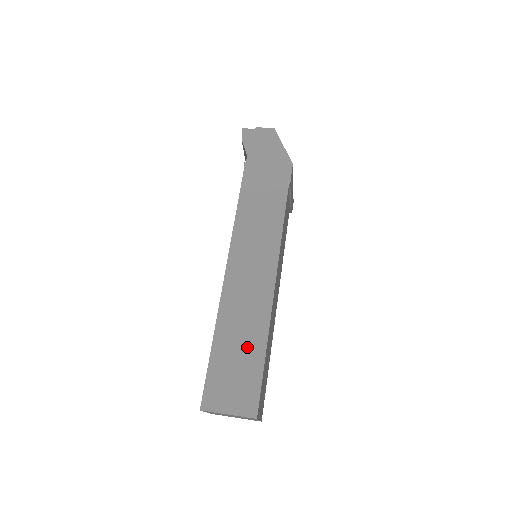
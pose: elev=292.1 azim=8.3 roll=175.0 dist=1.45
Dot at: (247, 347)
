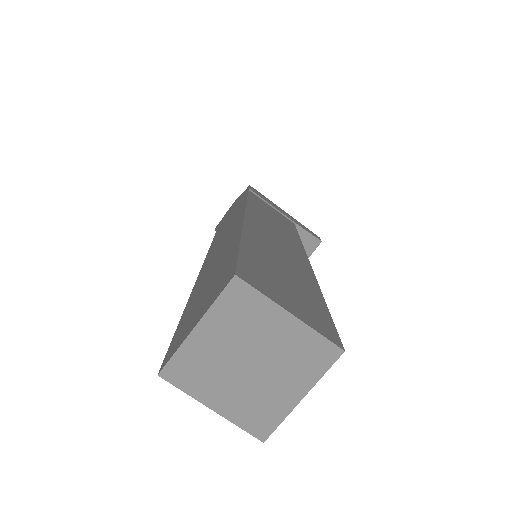
Dot at: (219, 264)
